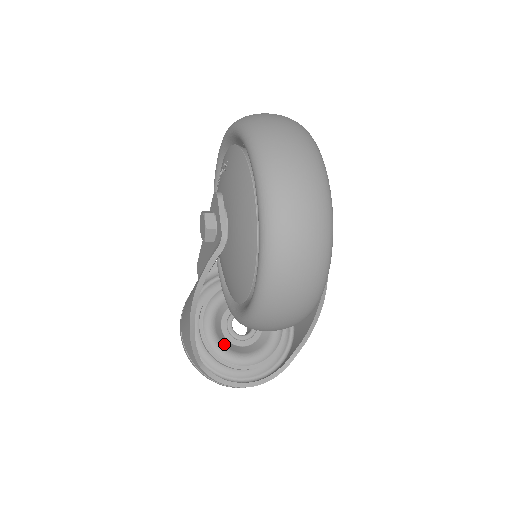
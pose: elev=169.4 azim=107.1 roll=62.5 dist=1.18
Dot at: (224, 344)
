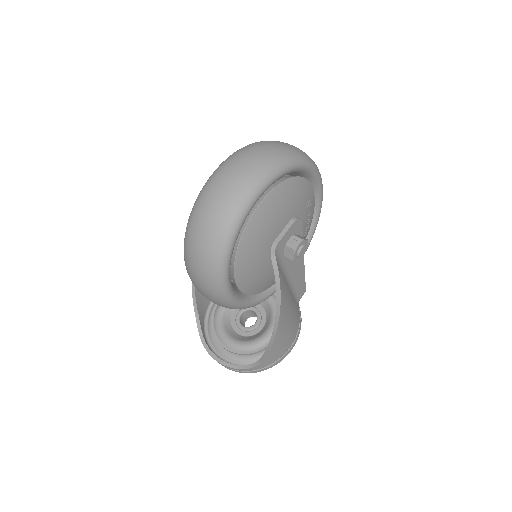
Dot at: (224, 319)
